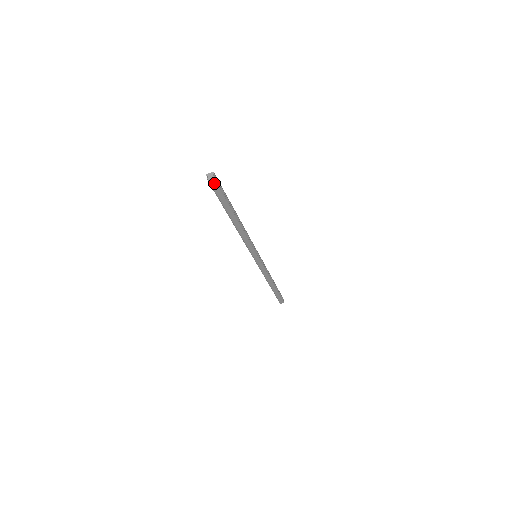
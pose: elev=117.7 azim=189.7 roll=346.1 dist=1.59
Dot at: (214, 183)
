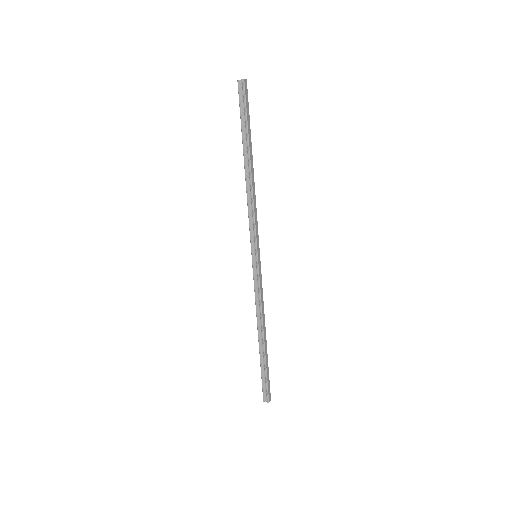
Dot at: (246, 87)
